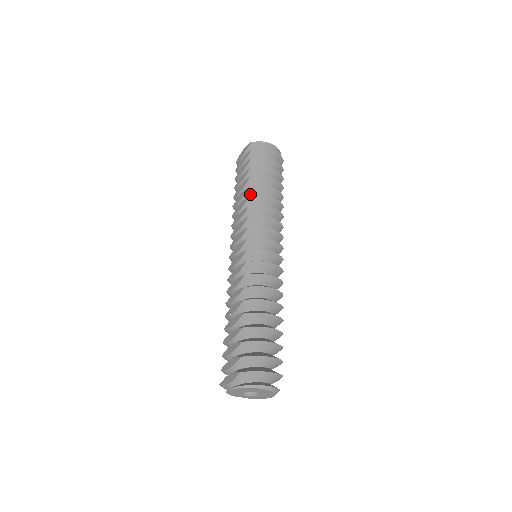
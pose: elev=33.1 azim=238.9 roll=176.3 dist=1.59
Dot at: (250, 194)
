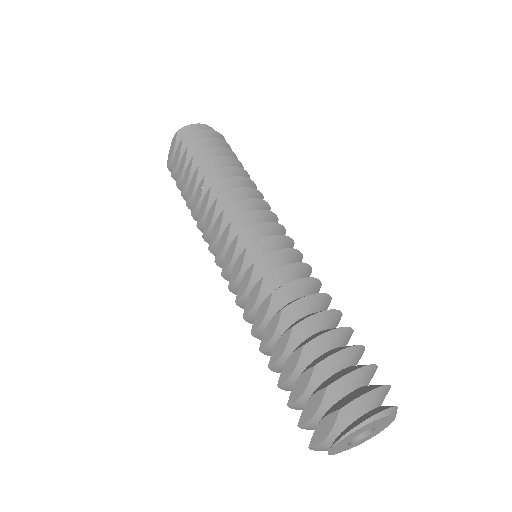
Dot at: (209, 185)
